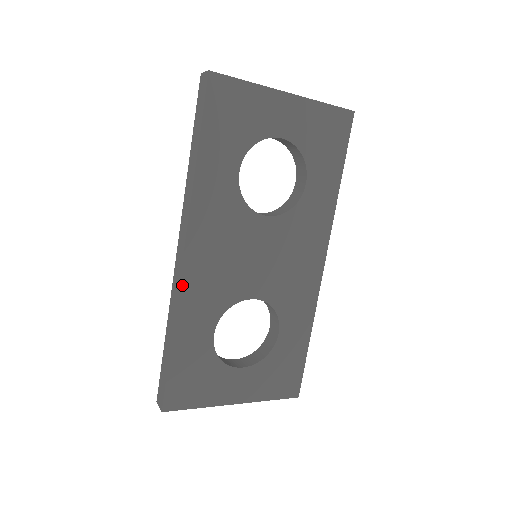
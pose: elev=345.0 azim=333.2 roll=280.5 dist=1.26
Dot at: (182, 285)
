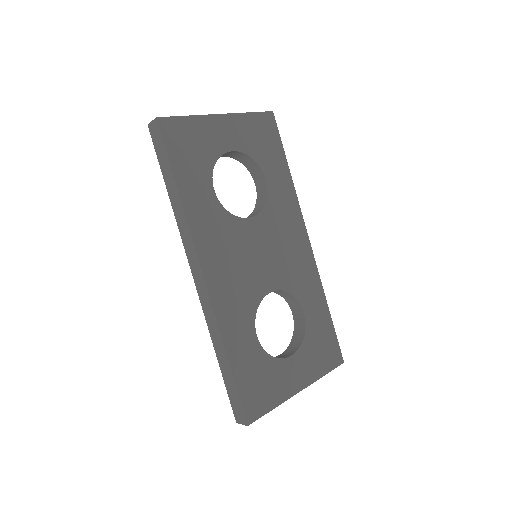
Dot at: (214, 303)
